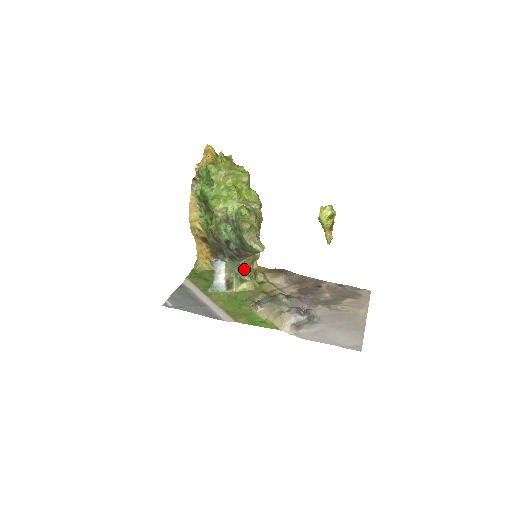
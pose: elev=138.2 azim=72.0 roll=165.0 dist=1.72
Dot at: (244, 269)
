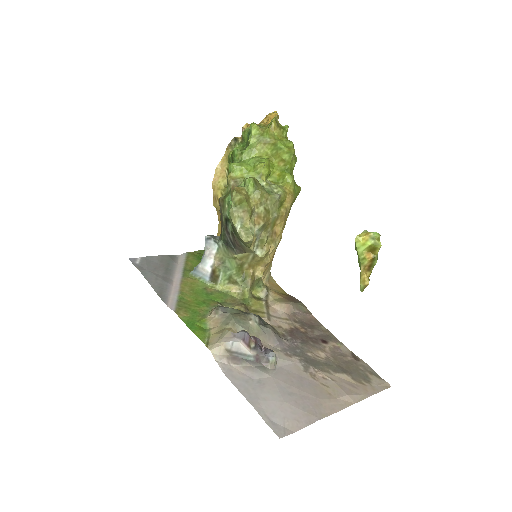
Dot at: (240, 268)
